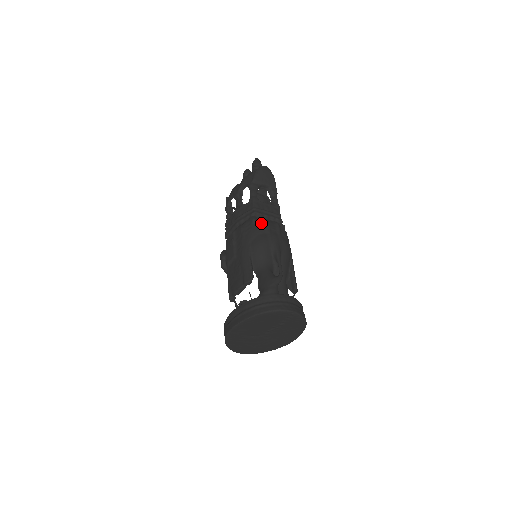
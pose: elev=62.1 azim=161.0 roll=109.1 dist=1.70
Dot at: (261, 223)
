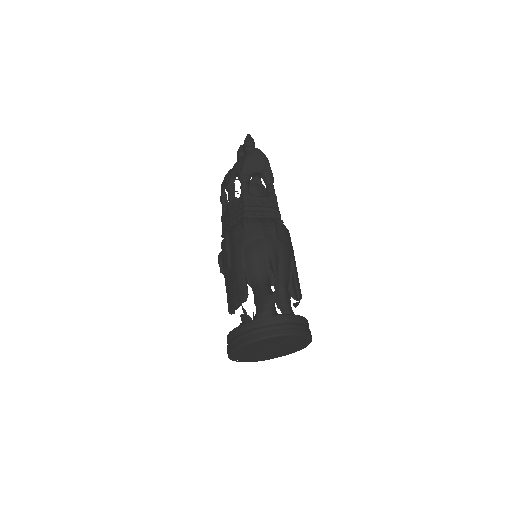
Dot at: (254, 225)
